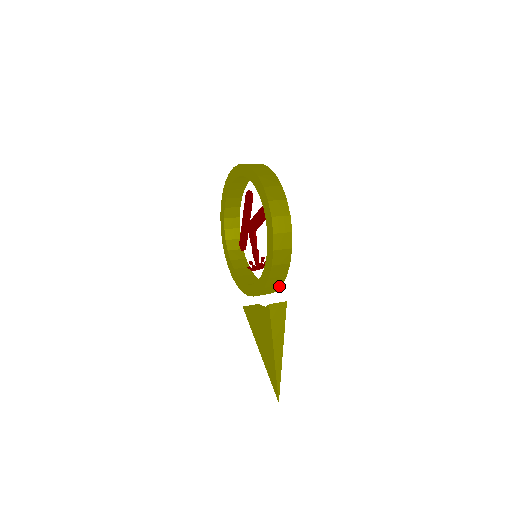
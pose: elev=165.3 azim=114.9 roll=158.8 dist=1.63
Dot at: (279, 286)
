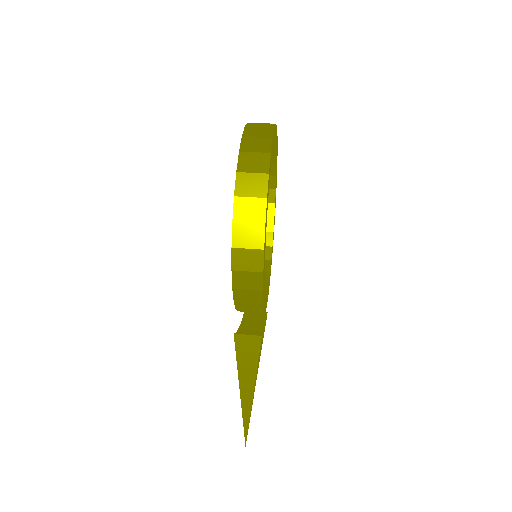
Dot at: (261, 311)
